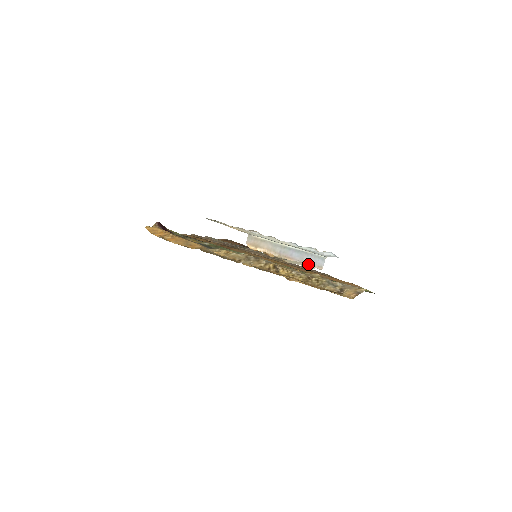
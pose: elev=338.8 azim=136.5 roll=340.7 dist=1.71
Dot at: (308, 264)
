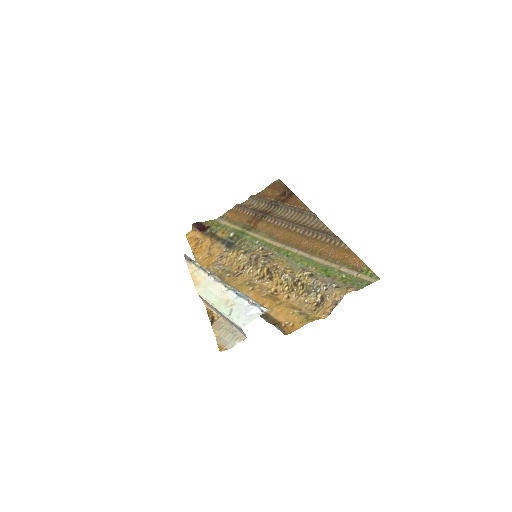
Dot at: (233, 336)
